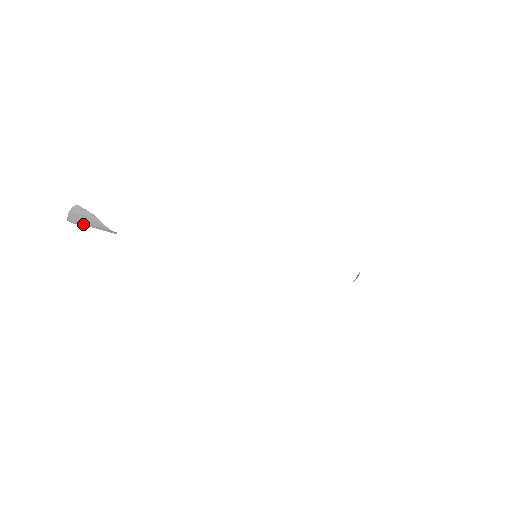
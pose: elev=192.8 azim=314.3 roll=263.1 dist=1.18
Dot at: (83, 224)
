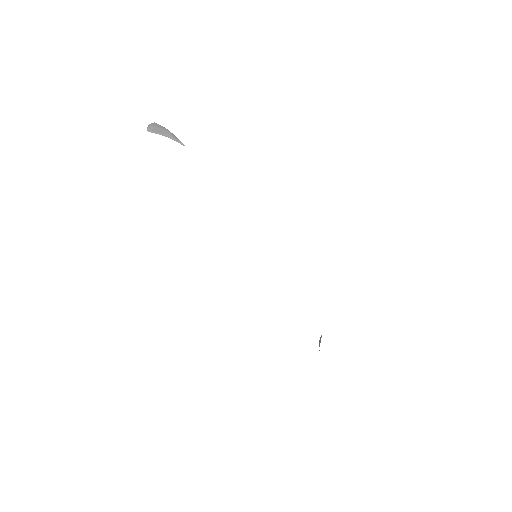
Dot at: (160, 134)
